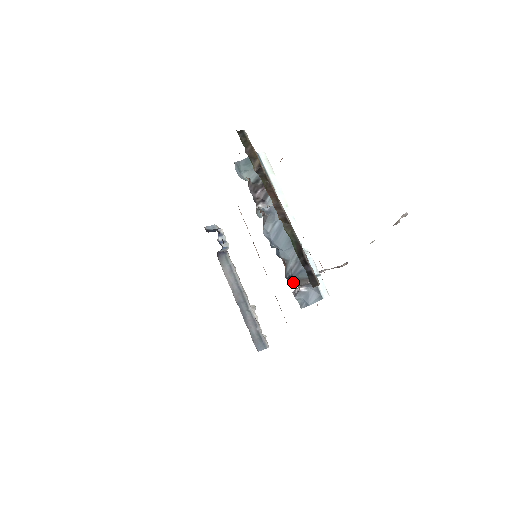
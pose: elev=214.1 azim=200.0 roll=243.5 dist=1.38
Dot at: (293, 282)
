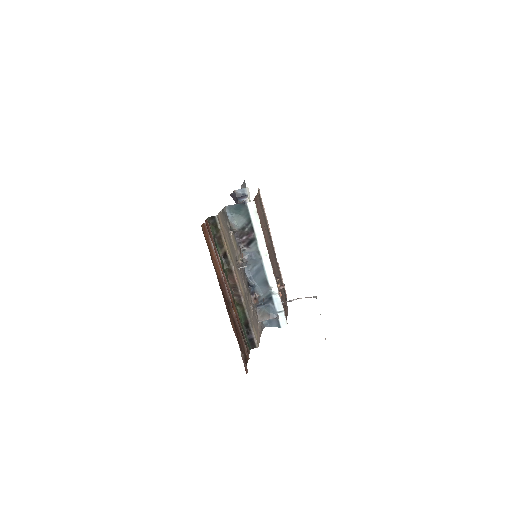
Dot at: (259, 313)
